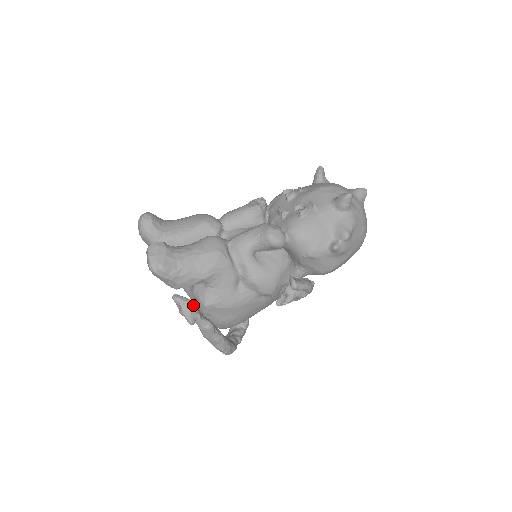
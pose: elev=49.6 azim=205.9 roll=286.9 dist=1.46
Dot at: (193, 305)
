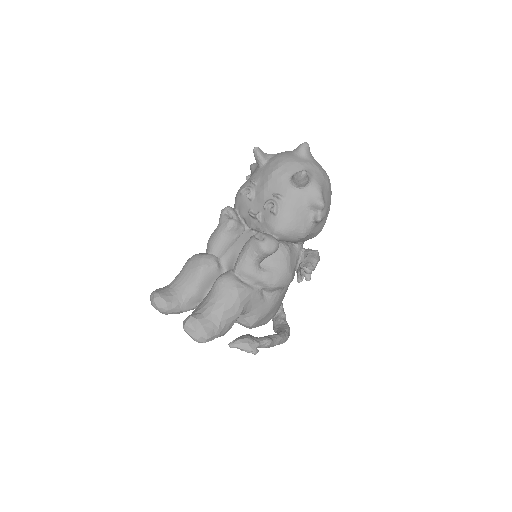
Dot at: (248, 340)
